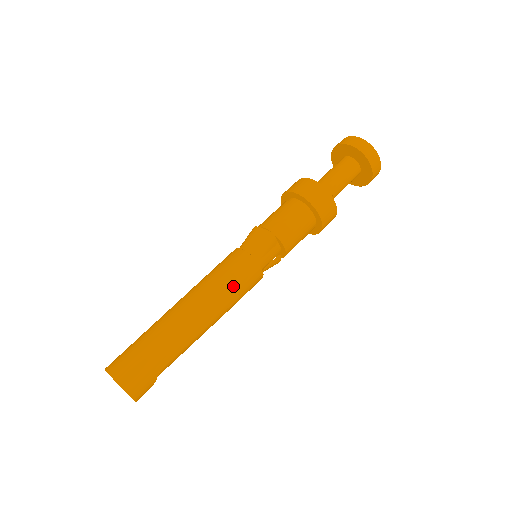
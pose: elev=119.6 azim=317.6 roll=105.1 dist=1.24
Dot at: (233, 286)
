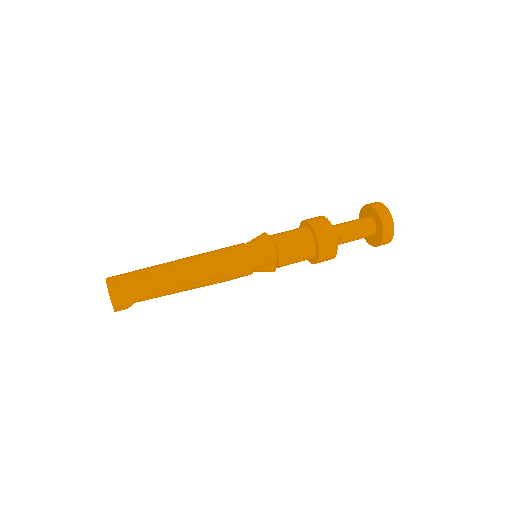
Dot at: (224, 264)
